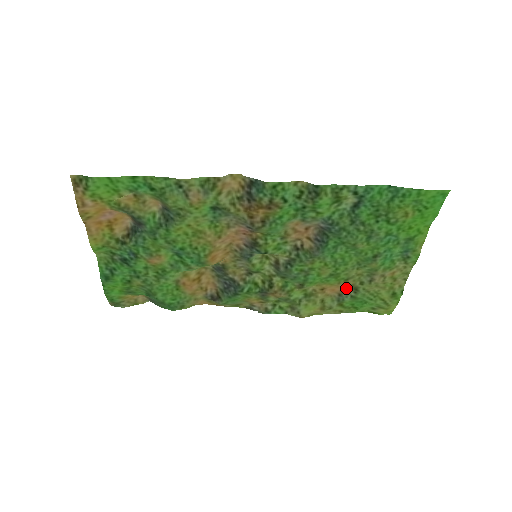
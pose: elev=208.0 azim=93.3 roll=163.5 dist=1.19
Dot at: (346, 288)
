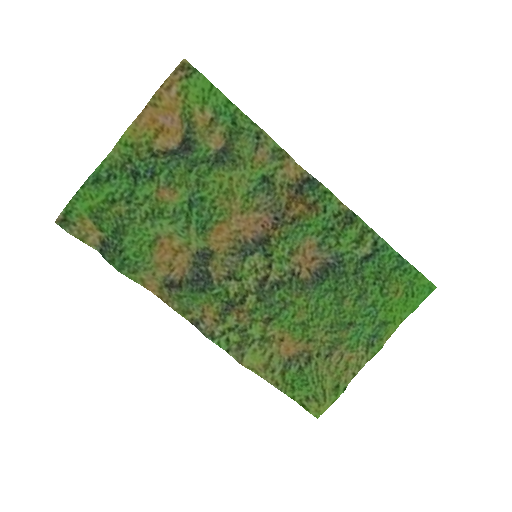
Dot at: (301, 353)
